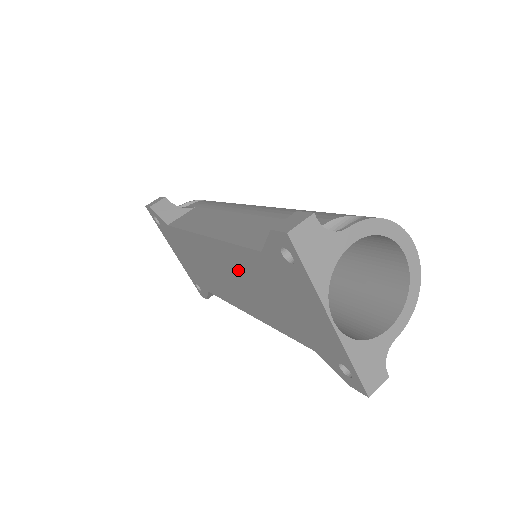
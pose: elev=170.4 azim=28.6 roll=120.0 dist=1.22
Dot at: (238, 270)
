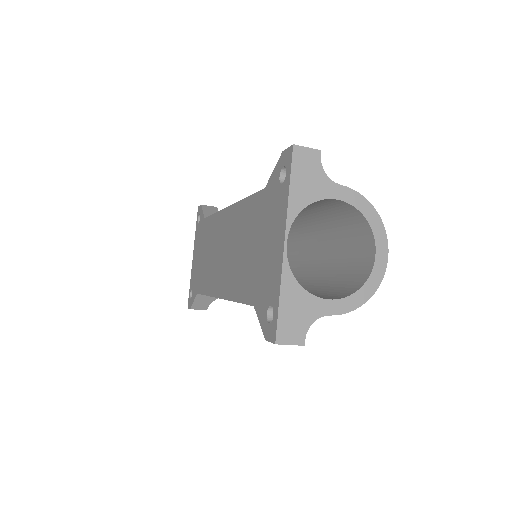
Dot at: (236, 233)
